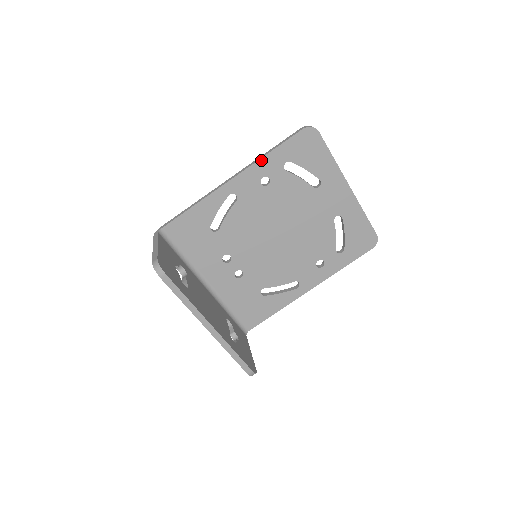
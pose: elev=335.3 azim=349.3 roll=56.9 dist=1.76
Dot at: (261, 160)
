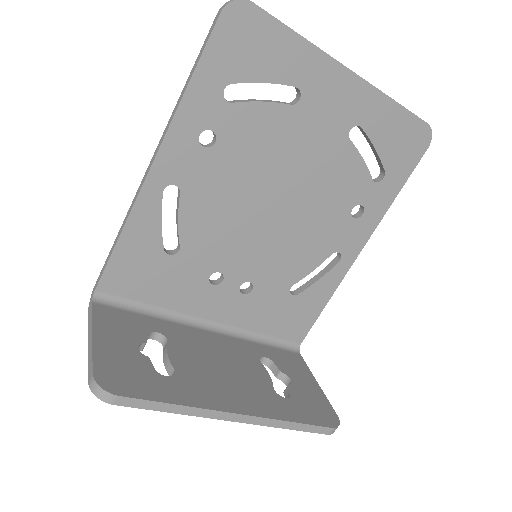
Dot at: (180, 108)
